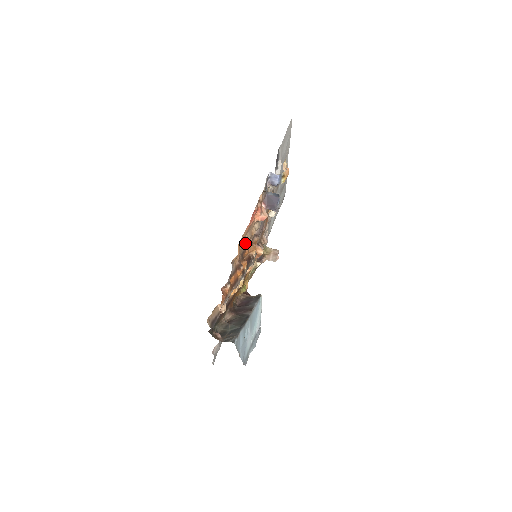
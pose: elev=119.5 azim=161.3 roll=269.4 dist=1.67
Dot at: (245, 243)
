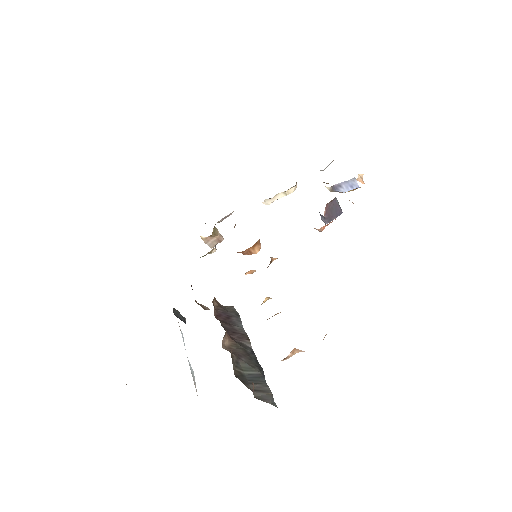
Dot at: occluded
